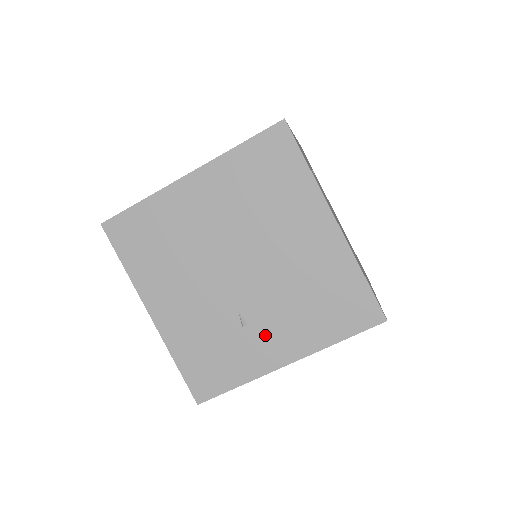
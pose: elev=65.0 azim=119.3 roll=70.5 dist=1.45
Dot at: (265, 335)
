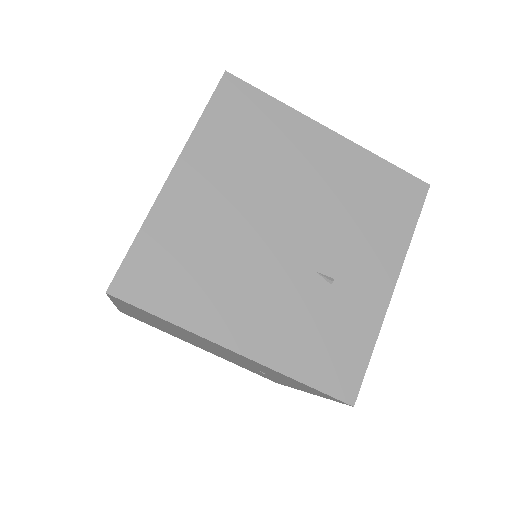
Dot at: (356, 276)
